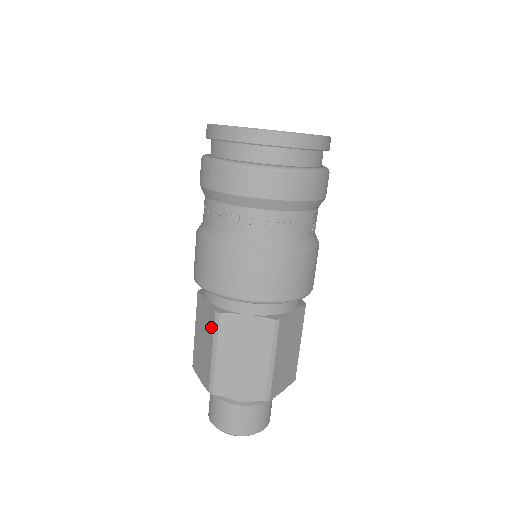
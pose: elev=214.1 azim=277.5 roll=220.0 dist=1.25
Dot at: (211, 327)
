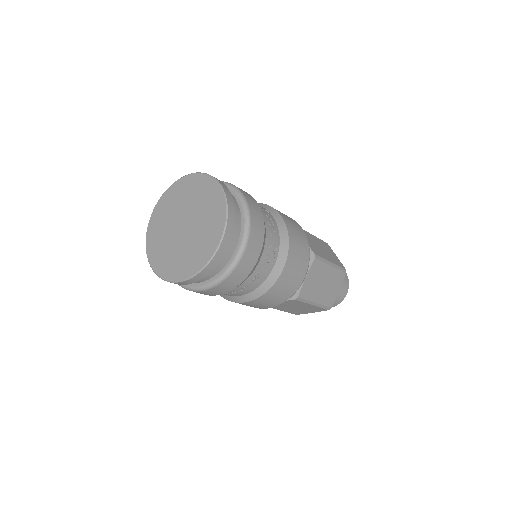
Dot at: occluded
